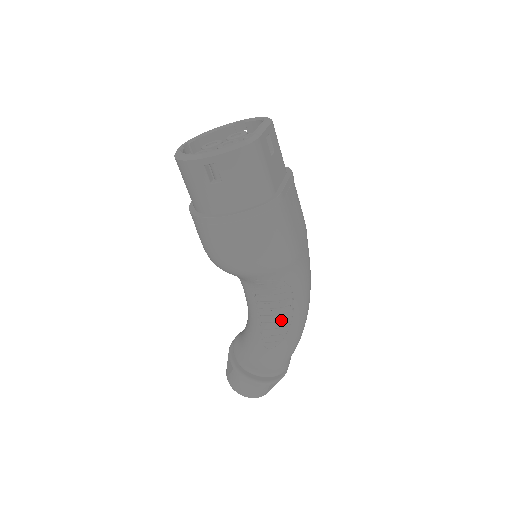
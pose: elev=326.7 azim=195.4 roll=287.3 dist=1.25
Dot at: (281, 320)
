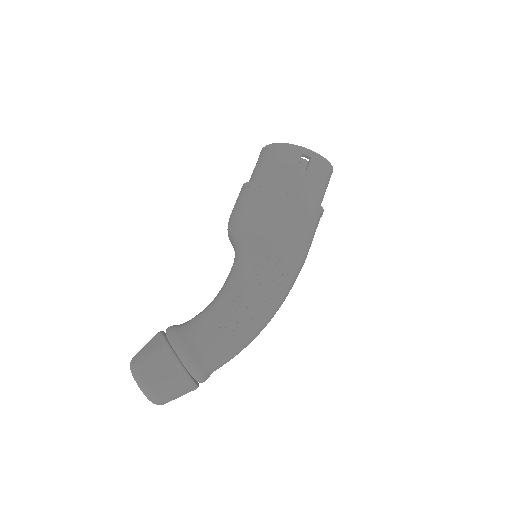
Dot at: (256, 310)
